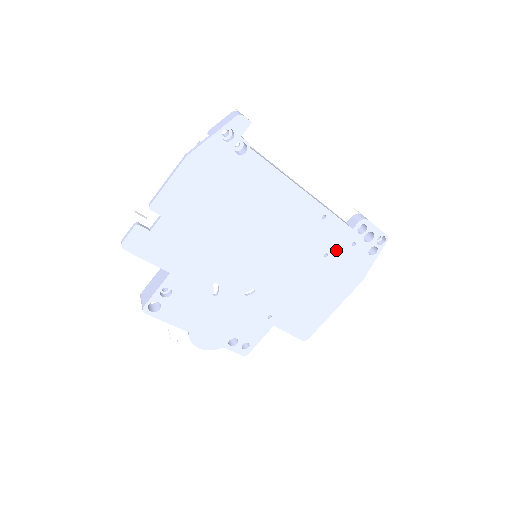
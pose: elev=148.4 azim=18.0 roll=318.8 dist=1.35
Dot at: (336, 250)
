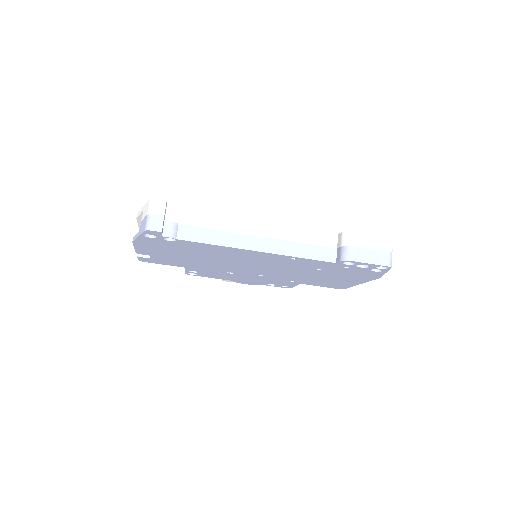
Dot at: (328, 268)
